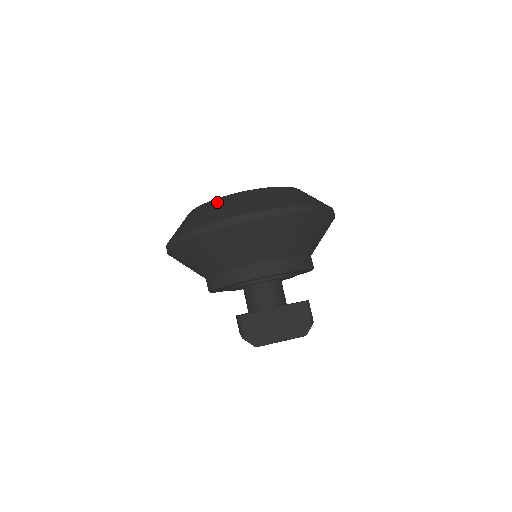
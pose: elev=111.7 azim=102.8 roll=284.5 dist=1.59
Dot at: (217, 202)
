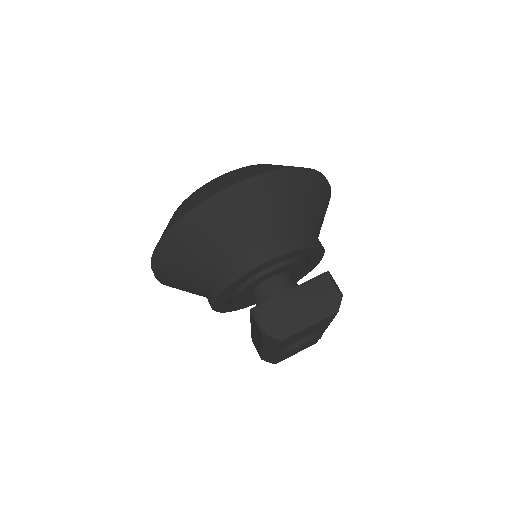
Dot at: (195, 193)
